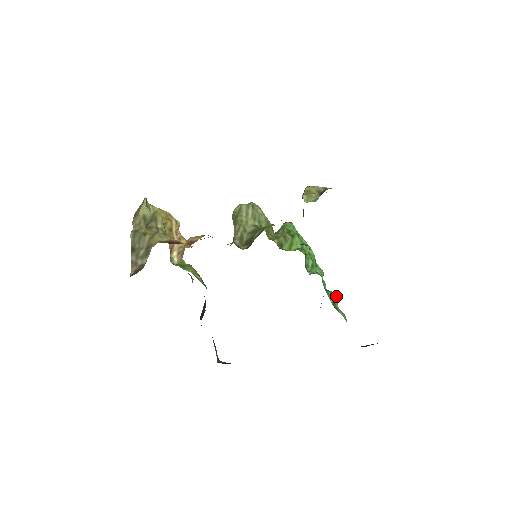
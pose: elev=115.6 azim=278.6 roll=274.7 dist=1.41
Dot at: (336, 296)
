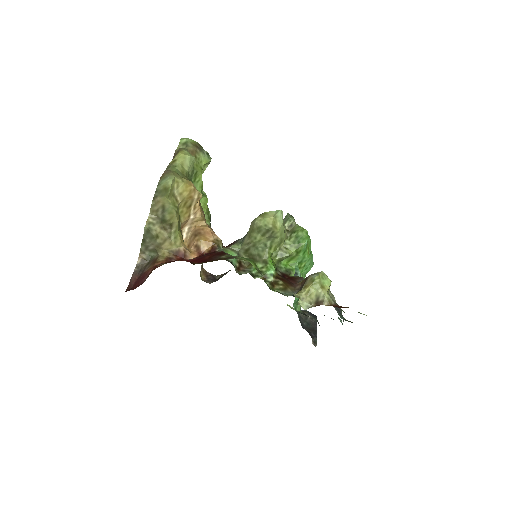
Dot at: occluded
